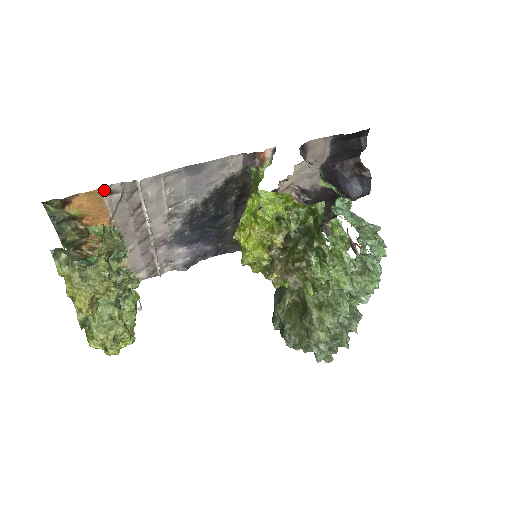
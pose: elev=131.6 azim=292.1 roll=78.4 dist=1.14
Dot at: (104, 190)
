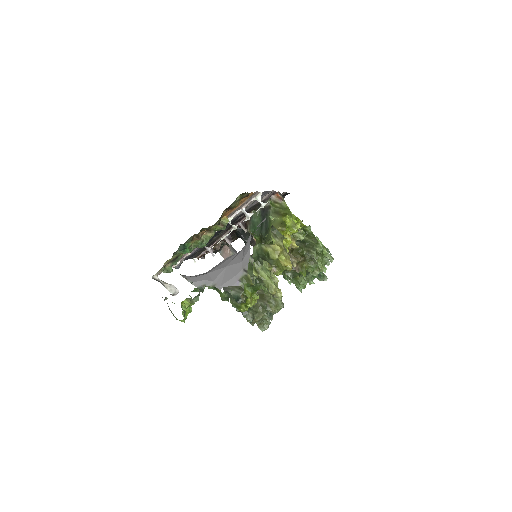
Dot at: occluded
